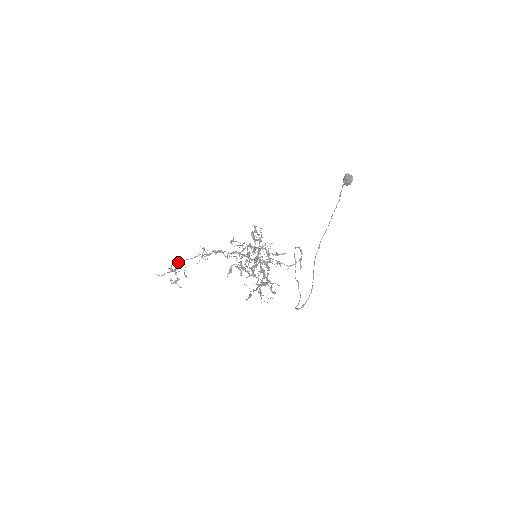
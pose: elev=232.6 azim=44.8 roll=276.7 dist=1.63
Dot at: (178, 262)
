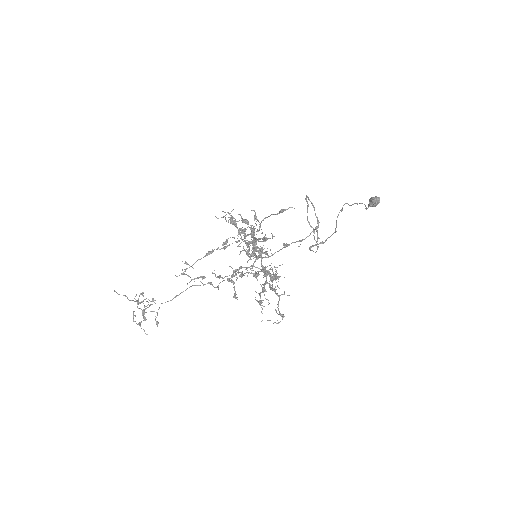
Dot at: occluded
